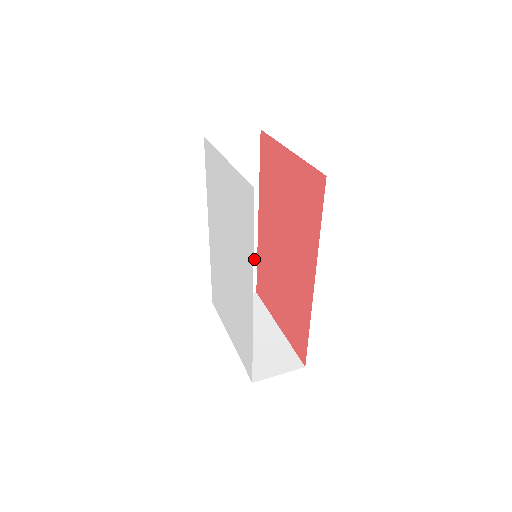
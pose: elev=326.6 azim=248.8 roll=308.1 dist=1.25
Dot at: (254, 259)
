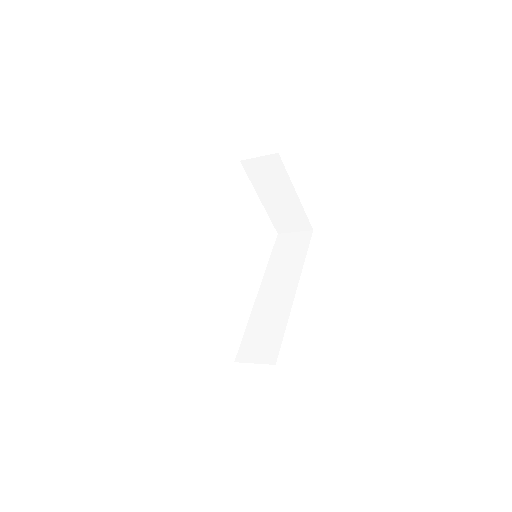
Dot at: (284, 326)
